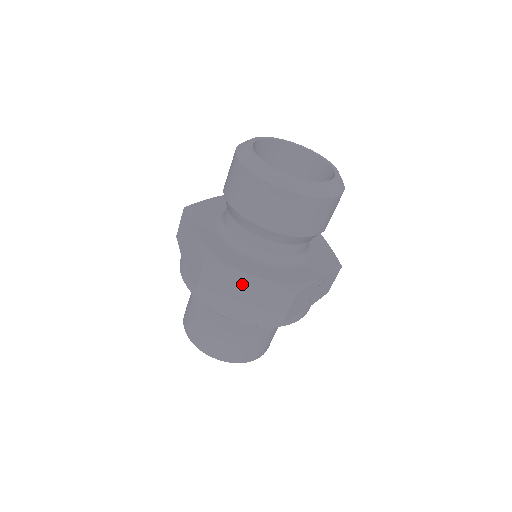
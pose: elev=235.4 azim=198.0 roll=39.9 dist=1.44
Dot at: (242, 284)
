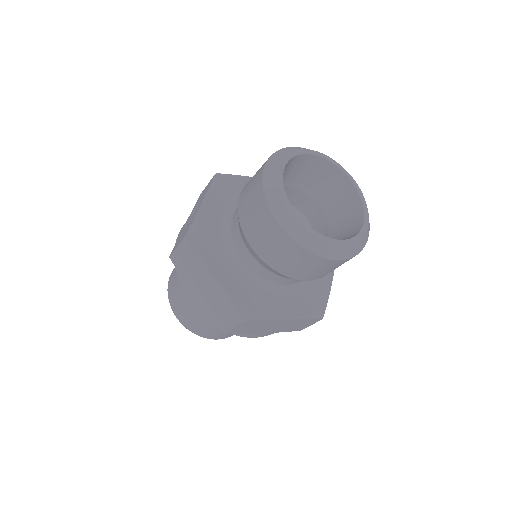
Dot at: (275, 324)
